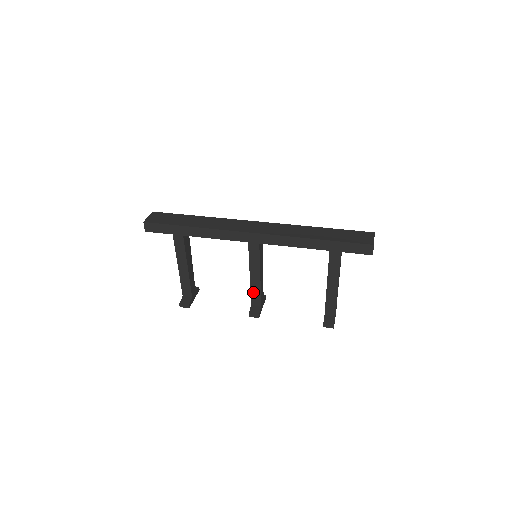
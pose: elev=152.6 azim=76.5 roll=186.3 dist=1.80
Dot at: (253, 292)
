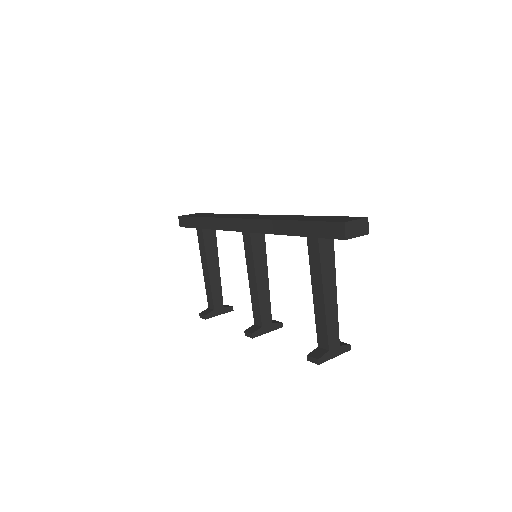
Dot at: (254, 305)
